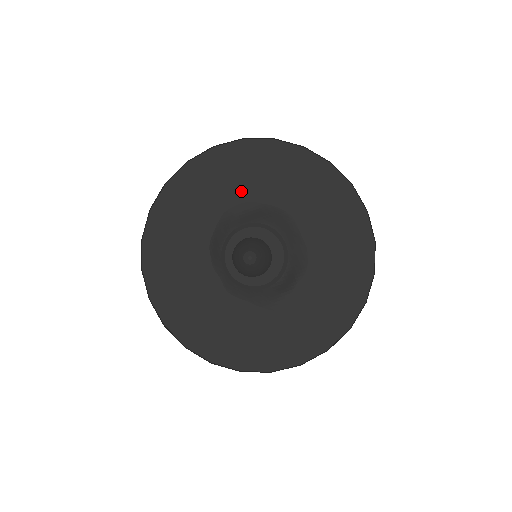
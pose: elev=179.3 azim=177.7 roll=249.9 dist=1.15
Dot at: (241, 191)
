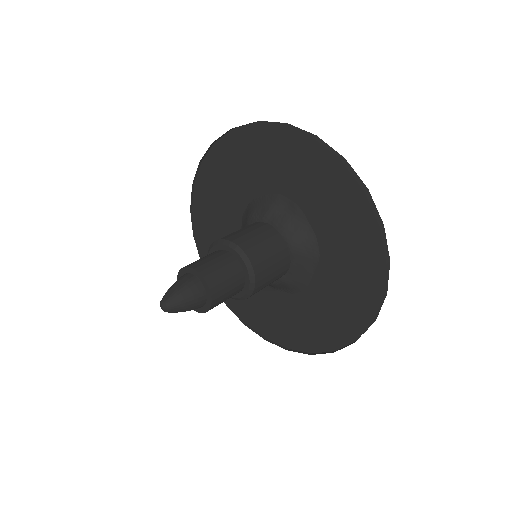
Dot at: (303, 195)
